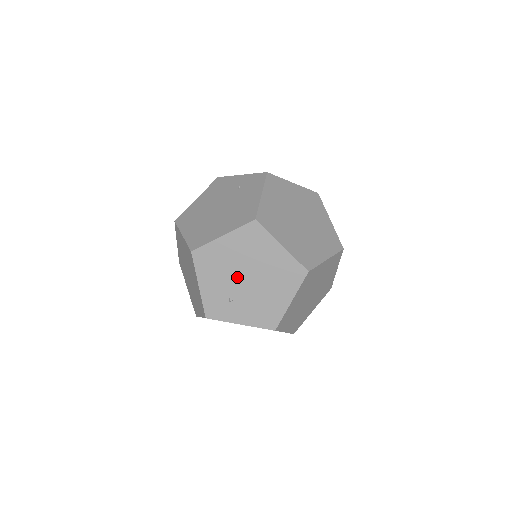
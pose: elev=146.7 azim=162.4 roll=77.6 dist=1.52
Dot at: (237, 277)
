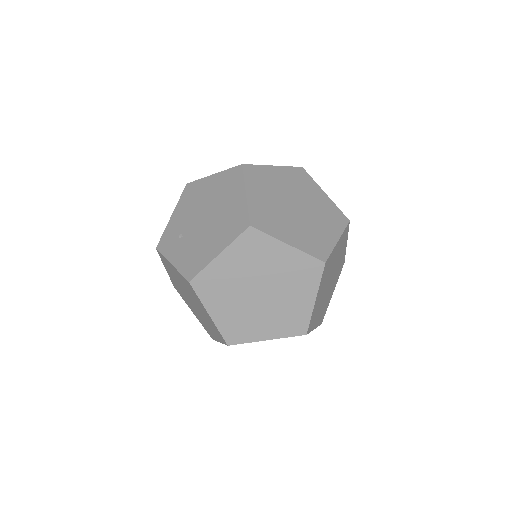
Dot at: (198, 215)
